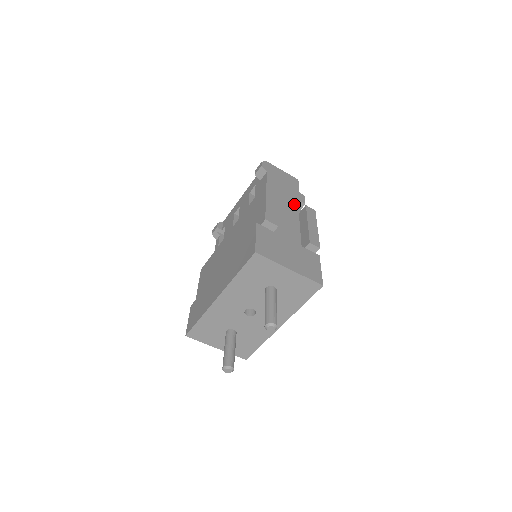
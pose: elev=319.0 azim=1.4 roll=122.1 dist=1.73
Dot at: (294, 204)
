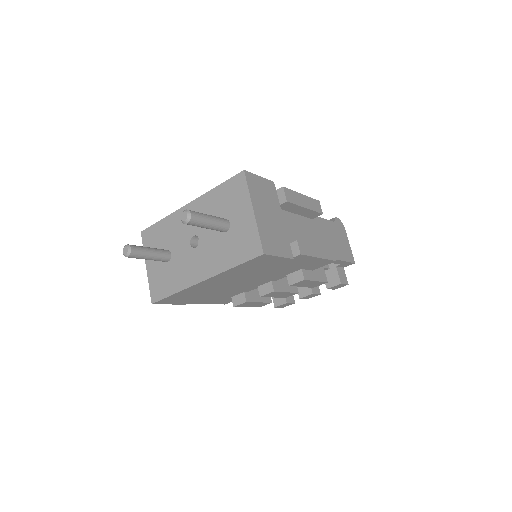
Dot at: occluded
